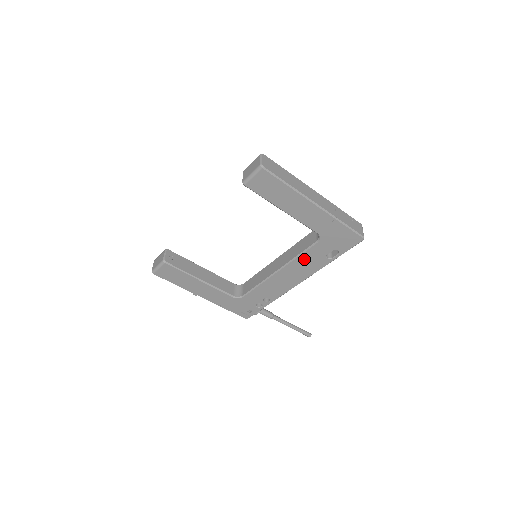
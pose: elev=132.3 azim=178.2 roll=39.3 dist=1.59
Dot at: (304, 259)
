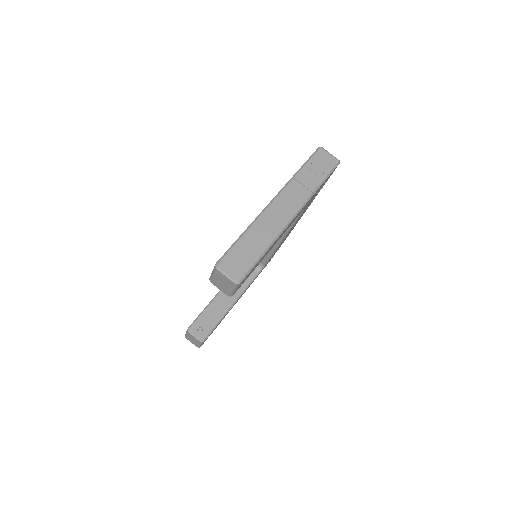
Dot at: occluded
